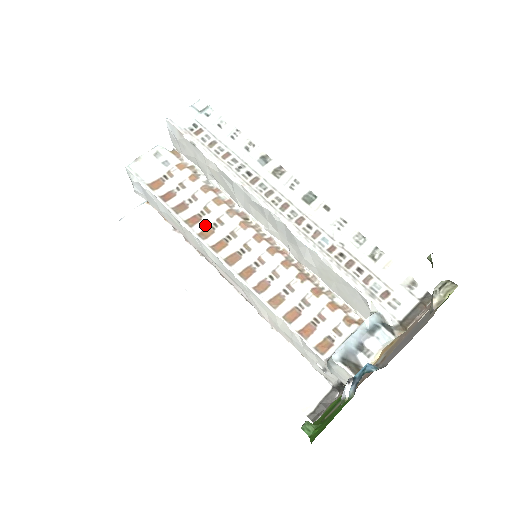
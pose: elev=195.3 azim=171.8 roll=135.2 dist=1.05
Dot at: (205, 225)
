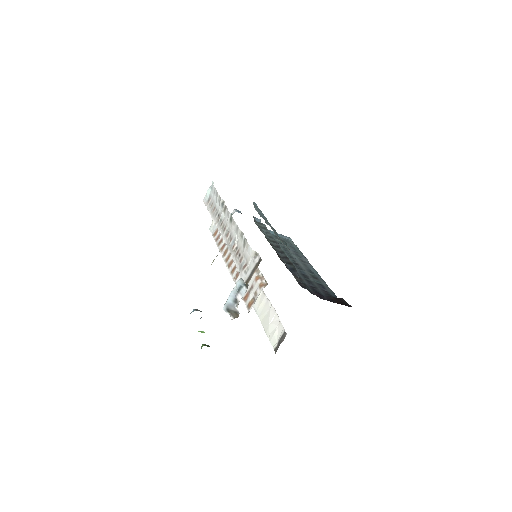
Dot at: (226, 248)
